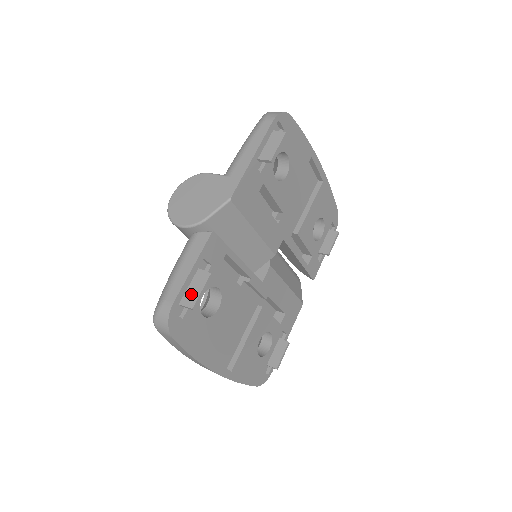
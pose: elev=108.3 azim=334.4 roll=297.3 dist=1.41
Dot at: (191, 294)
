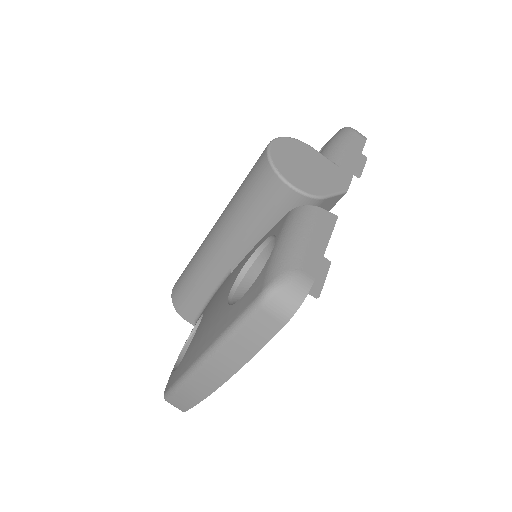
Dot at: occluded
